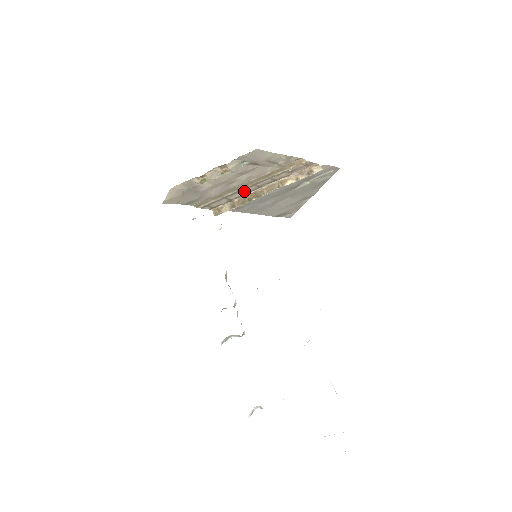
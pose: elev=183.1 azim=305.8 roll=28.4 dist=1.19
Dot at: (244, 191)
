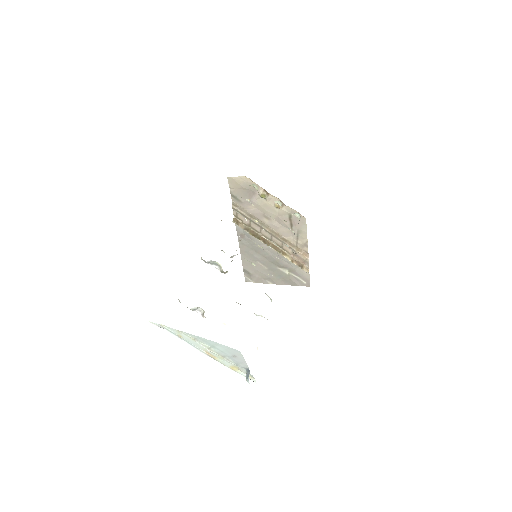
Dot at: (263, 231)
